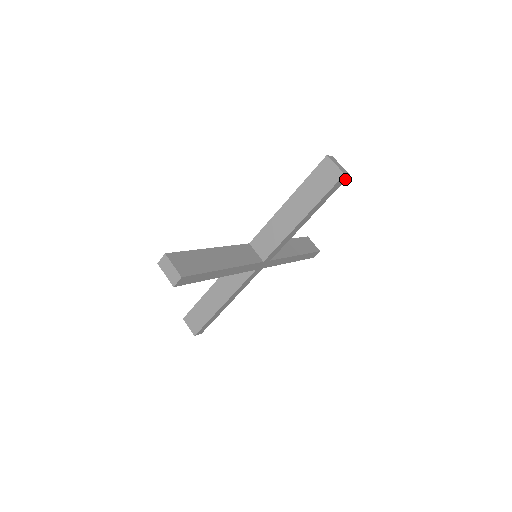
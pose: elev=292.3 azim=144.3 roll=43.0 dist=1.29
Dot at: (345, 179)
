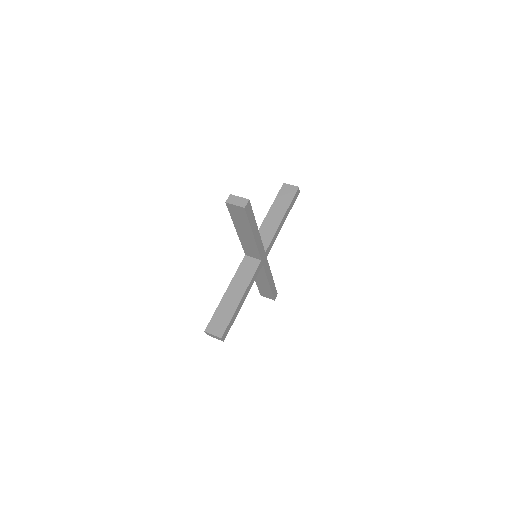
Dot at: (298, 194)
